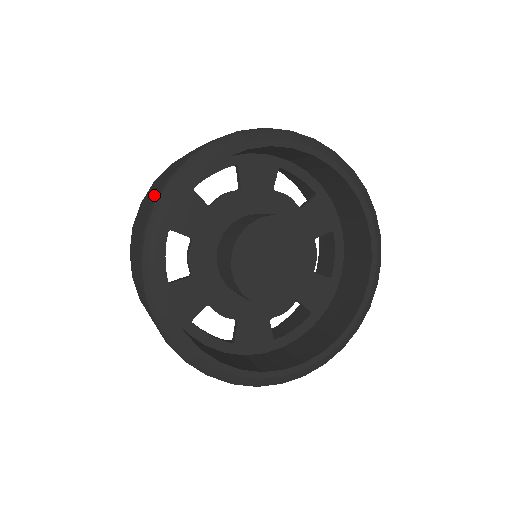
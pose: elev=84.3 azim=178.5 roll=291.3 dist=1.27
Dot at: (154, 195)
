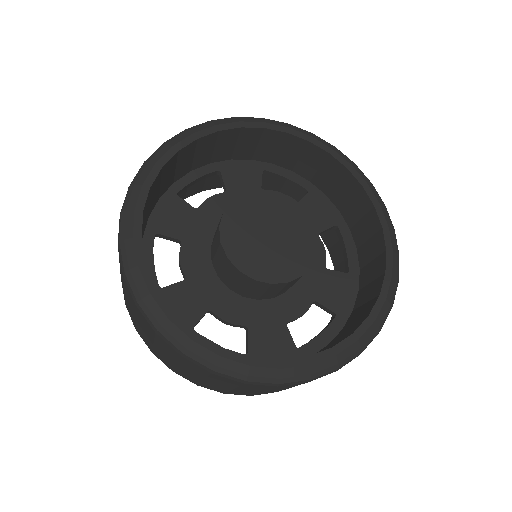
Dot at: occluded
